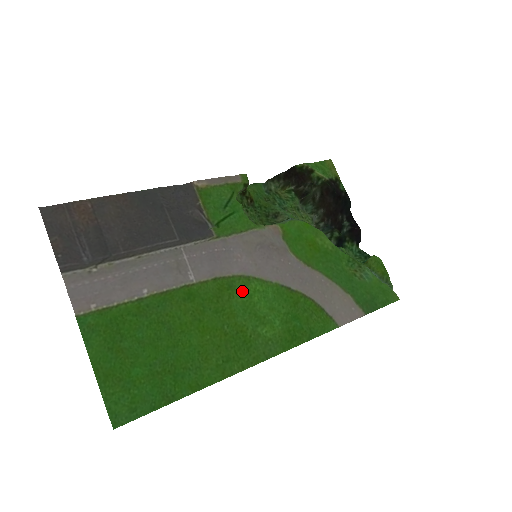
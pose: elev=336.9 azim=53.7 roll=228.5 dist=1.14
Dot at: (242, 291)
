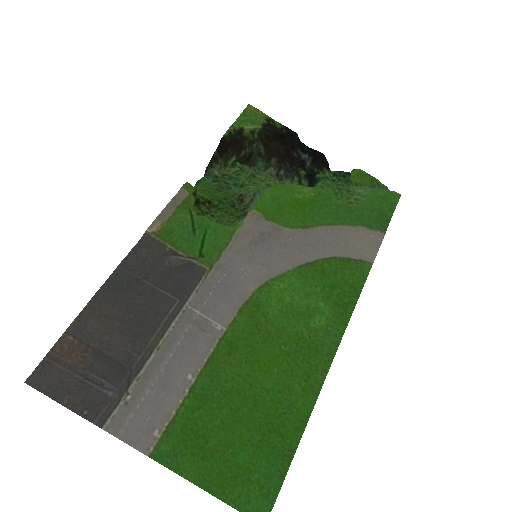
Dot at: (271, 301)
